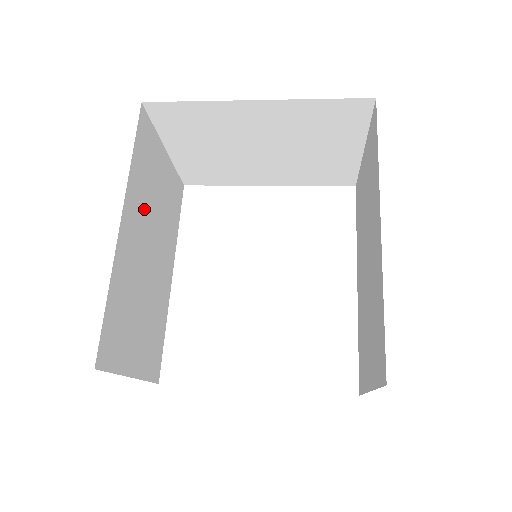
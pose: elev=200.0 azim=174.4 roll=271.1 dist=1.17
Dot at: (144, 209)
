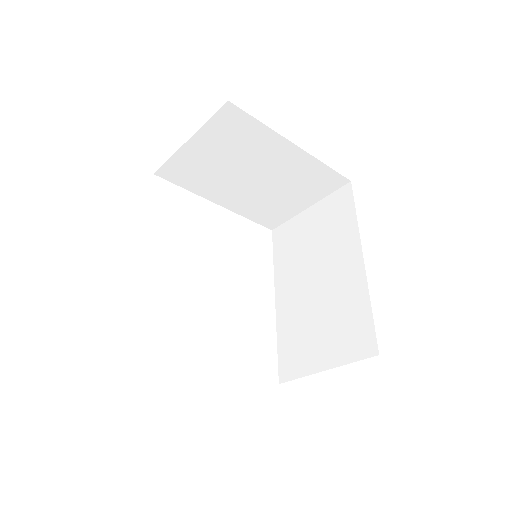
Dot at: occluded
